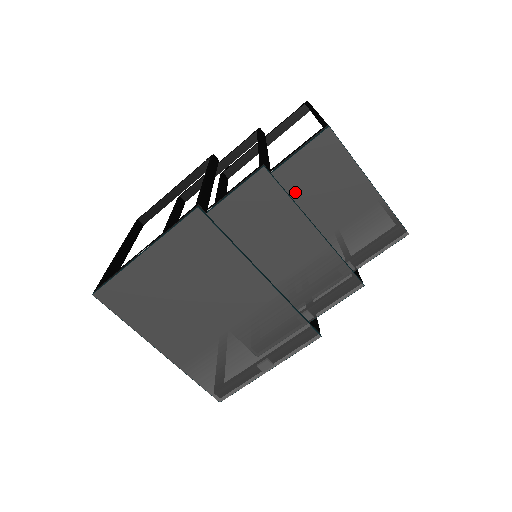
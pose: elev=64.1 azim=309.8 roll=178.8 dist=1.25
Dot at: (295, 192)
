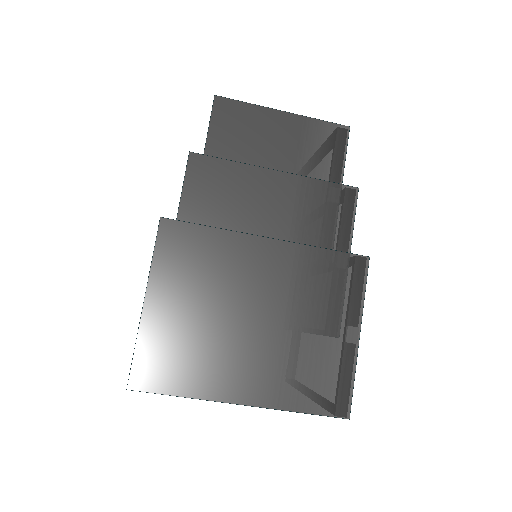
Dot at: occluded
